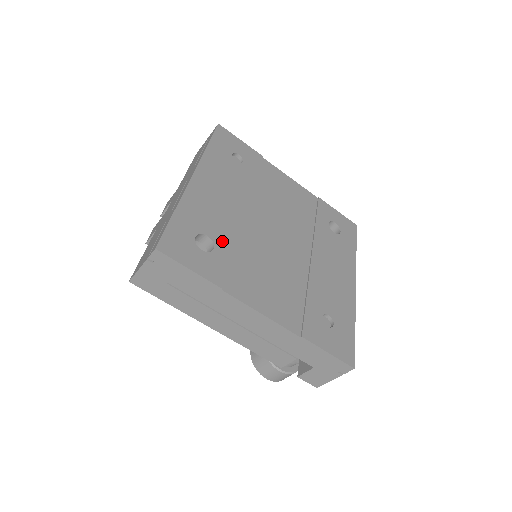
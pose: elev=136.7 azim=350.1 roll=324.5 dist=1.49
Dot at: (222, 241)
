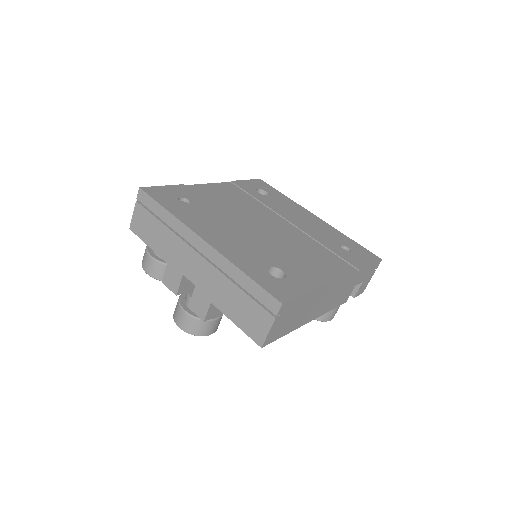
Dot at: (275, 262)
